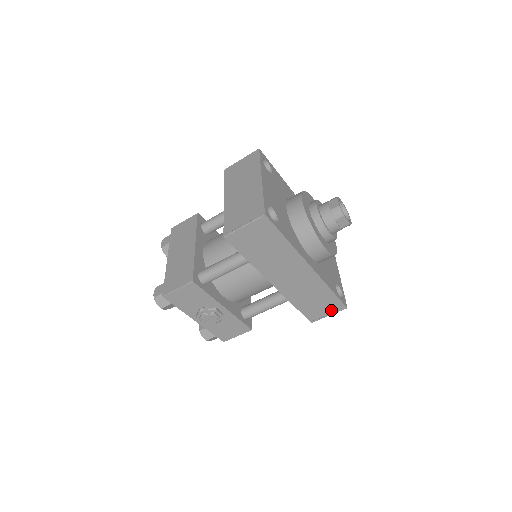
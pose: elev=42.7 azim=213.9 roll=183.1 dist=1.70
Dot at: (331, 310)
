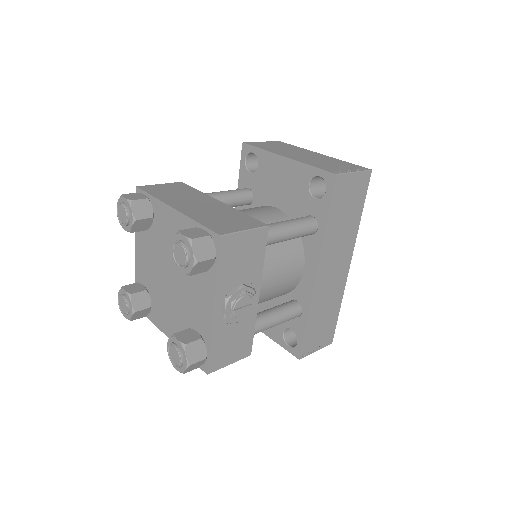
Dot at: (322, 342)
